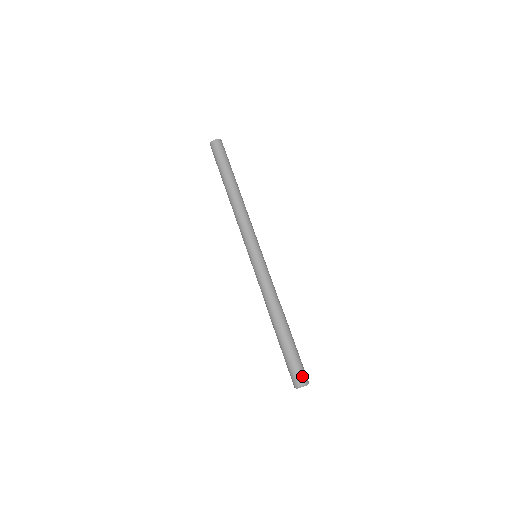
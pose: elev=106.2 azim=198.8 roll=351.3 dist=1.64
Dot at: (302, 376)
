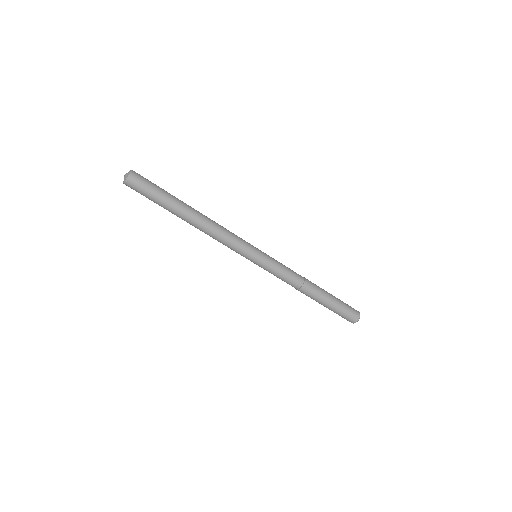
Dot at: (353, 317)
